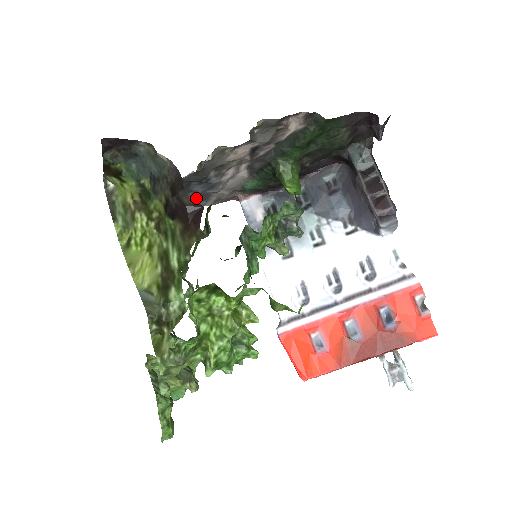
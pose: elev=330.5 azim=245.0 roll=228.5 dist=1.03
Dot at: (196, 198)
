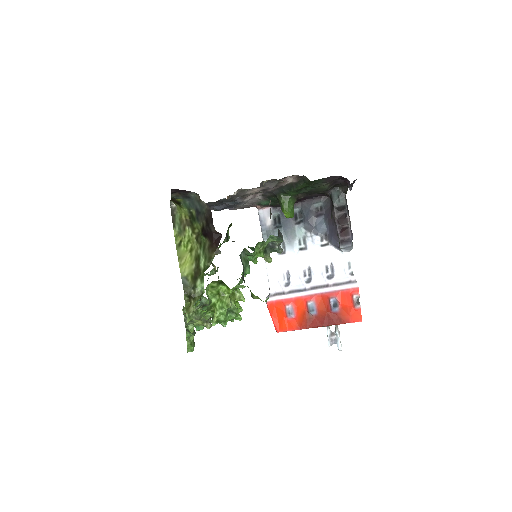
Dot at: (228, 207)
